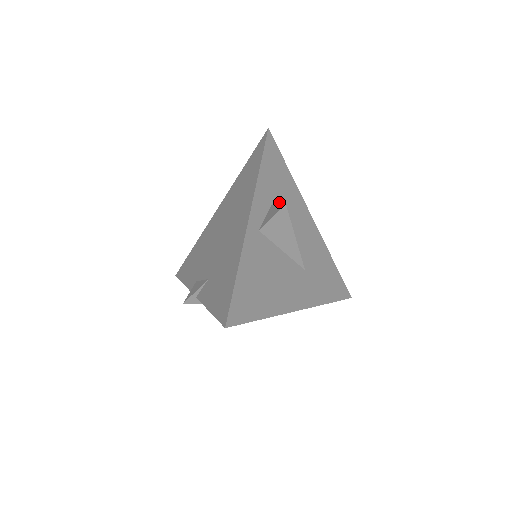
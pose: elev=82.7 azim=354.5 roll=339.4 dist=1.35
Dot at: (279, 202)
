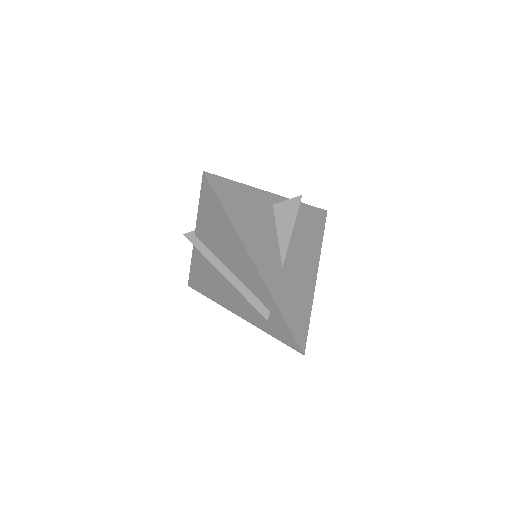
Dot at: (300, 227)
